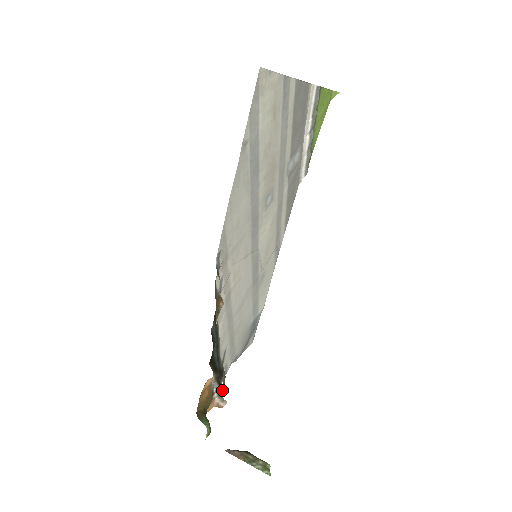
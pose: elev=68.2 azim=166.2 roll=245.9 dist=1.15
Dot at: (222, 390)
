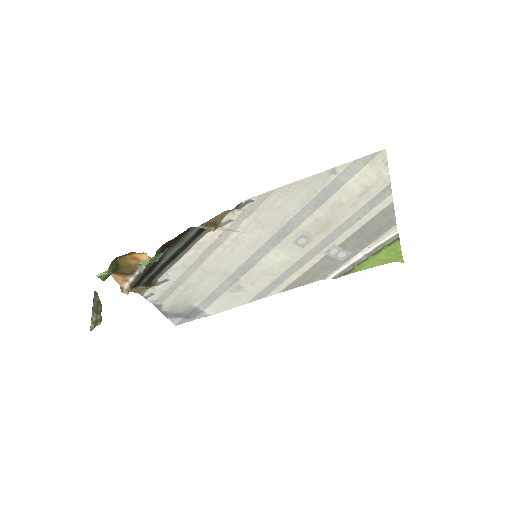
Dot at: (146, 261)
